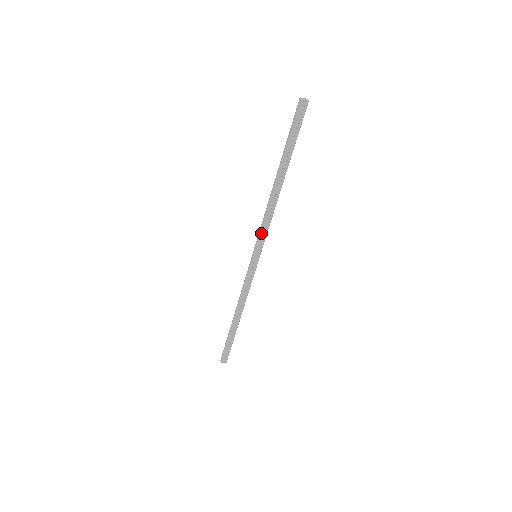
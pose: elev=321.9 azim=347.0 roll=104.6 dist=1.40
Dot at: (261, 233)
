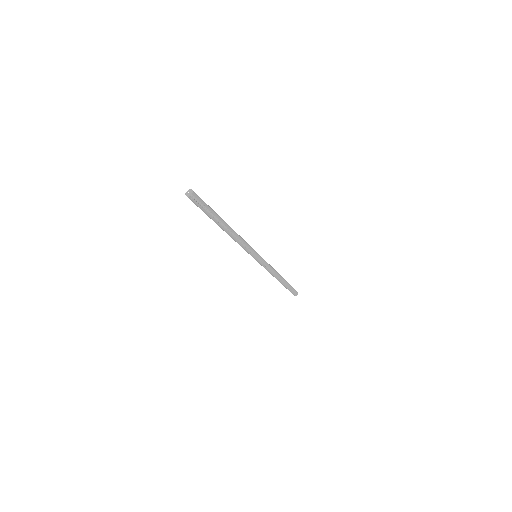
Dot at: (246, 250)
